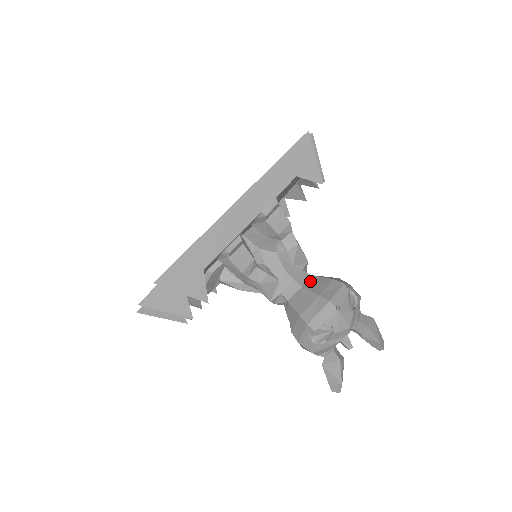
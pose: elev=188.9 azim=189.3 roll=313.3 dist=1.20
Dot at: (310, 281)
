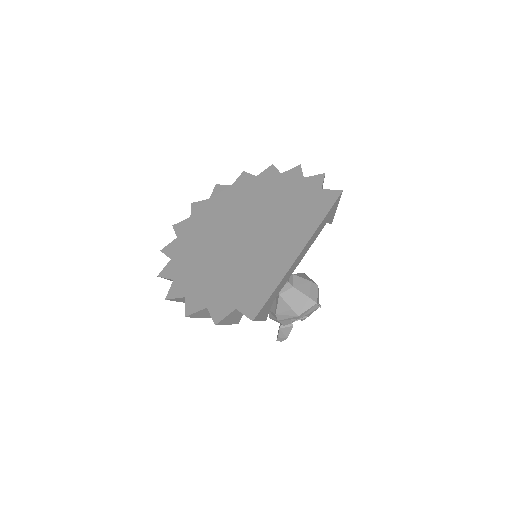
Dot at: (296, 281)
